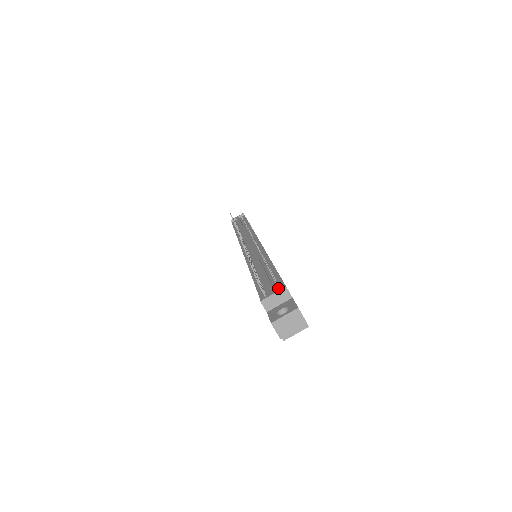
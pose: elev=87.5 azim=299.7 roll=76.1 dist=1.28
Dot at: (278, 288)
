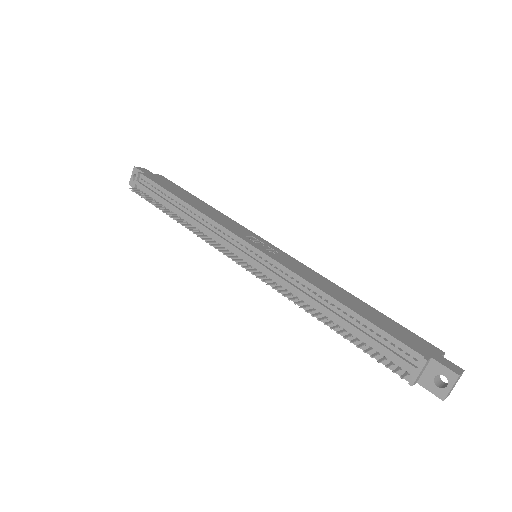
Dot at: (408, 357)
